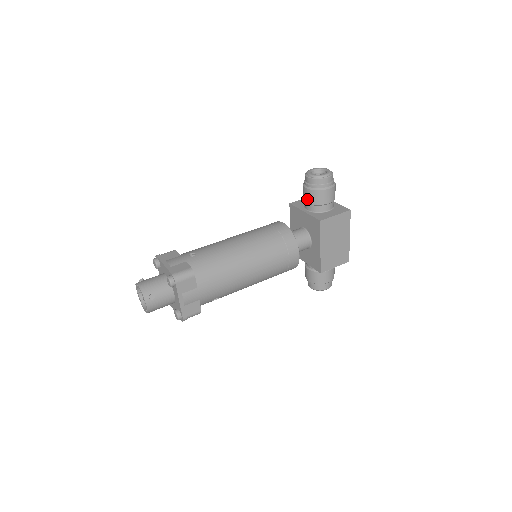
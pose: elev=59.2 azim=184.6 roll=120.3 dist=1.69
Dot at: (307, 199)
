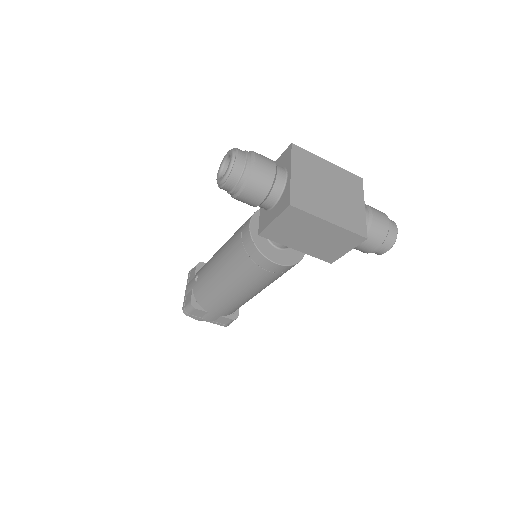
Dot at: occluded
